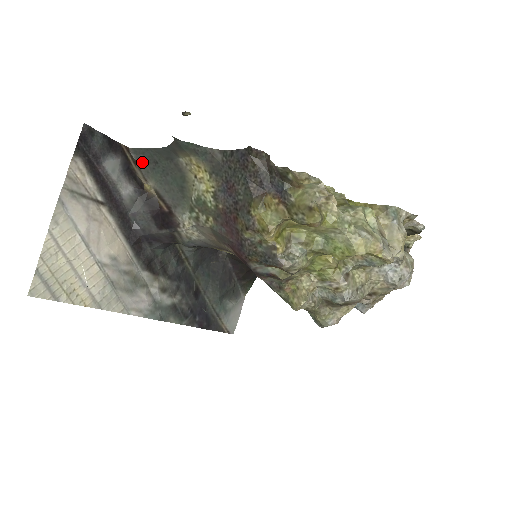
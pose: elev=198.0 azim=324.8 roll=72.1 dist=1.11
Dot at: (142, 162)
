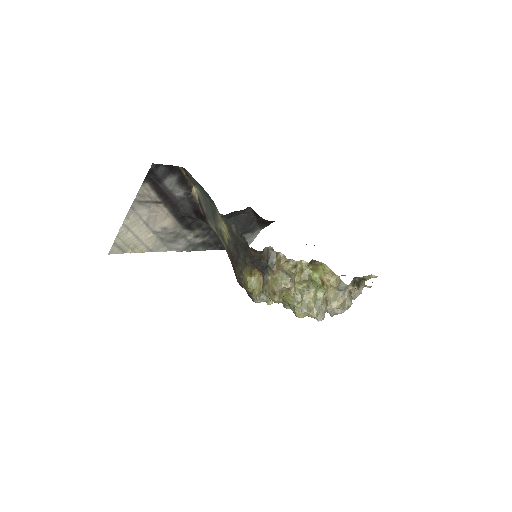
Dot at: (193, 178)
